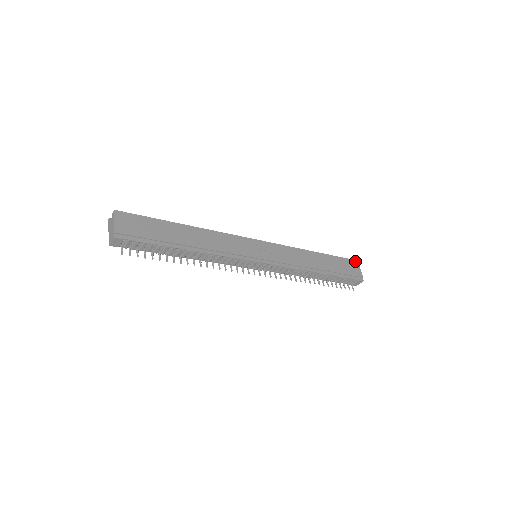
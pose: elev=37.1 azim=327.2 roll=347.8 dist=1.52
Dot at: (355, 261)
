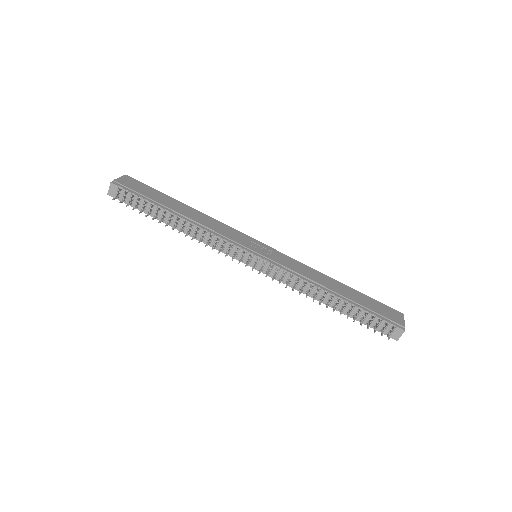
Dot at: (399, 312)
